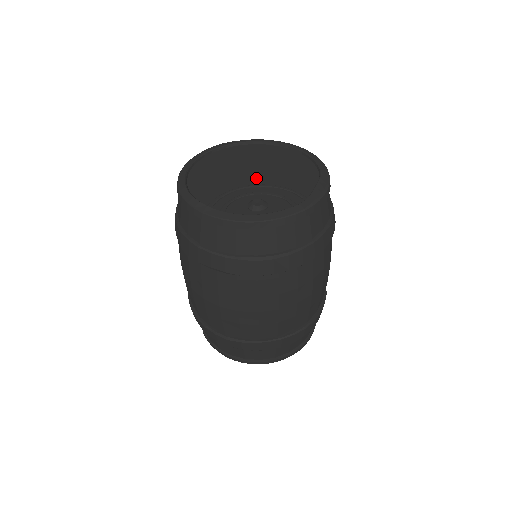
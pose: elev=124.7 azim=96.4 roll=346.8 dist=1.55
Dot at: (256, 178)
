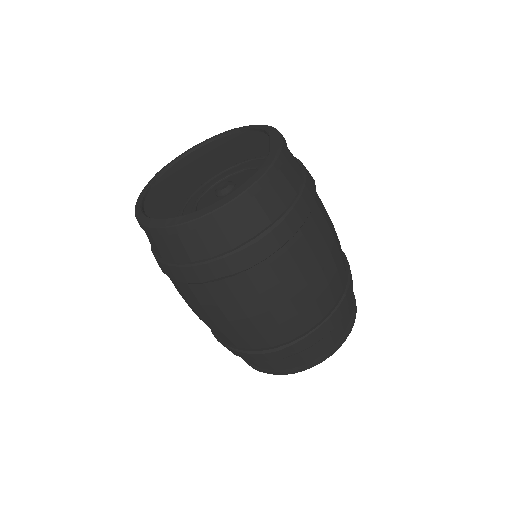
Dot at: (210, 172)
